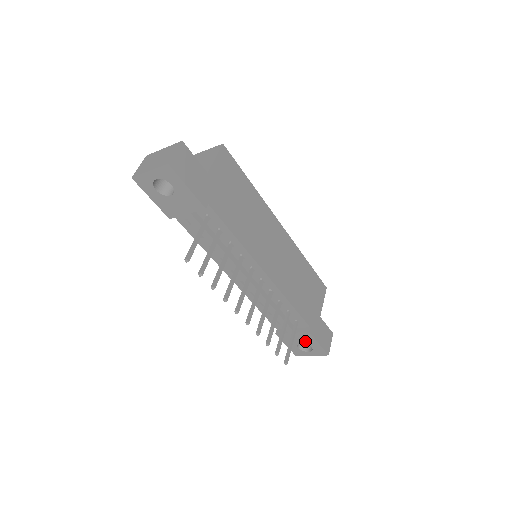
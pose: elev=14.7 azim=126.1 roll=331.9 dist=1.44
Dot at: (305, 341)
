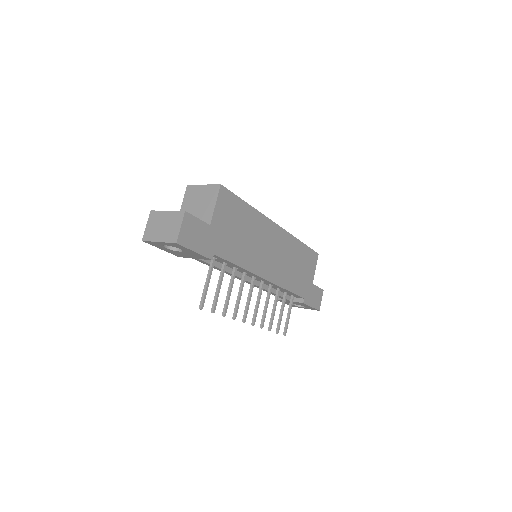
Dot at: (300, 304)
